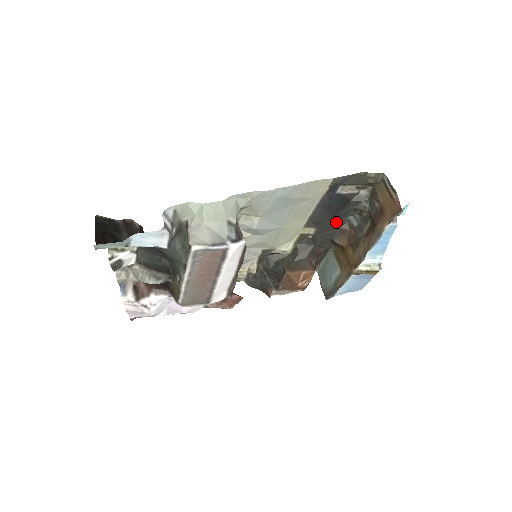
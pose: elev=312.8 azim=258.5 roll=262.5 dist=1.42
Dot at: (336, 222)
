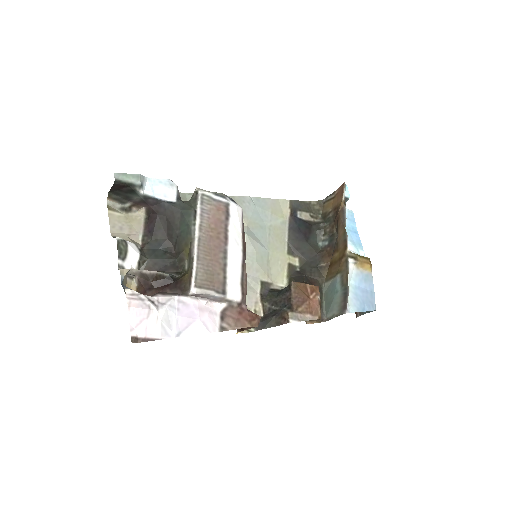
Dot at: (311, 247)
